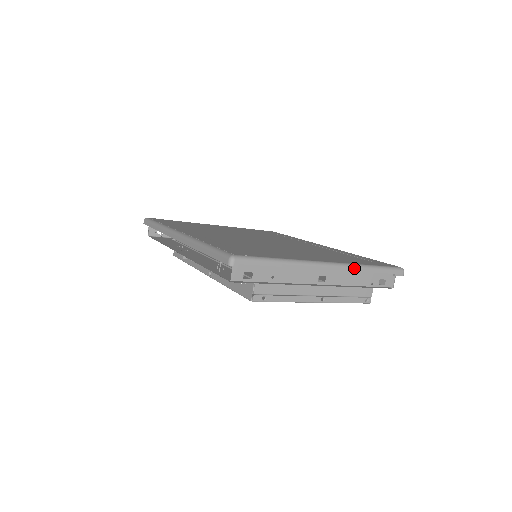
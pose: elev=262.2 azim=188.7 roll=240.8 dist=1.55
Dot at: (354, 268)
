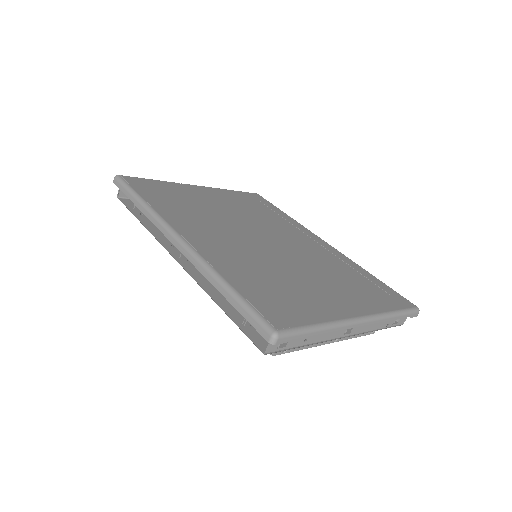
Dot at: (382, 319)
